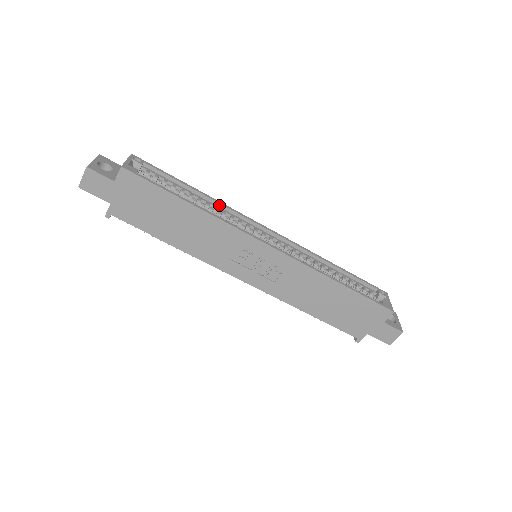
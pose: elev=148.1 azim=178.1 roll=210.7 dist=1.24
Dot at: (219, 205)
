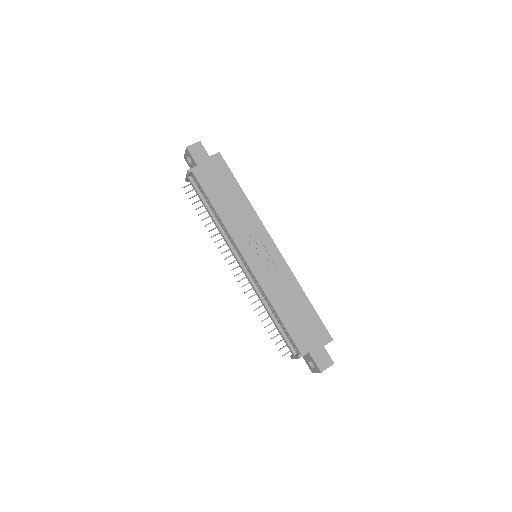
Dot at: occluded
